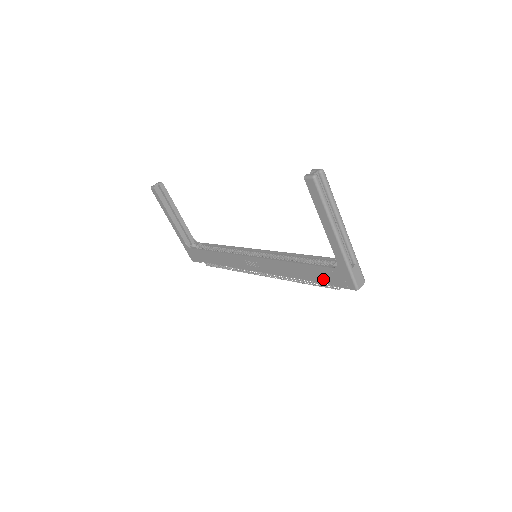
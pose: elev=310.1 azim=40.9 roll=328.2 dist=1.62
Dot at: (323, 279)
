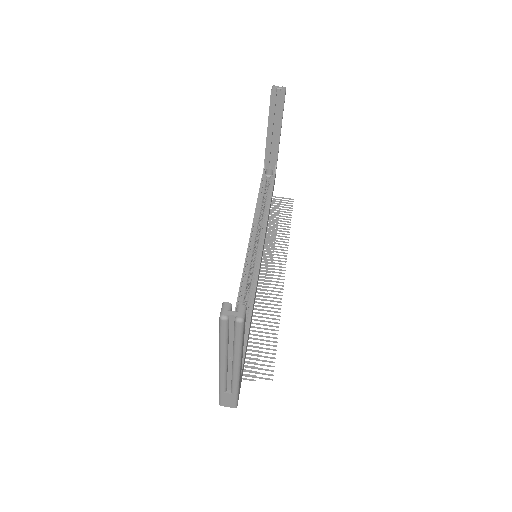
Dot at: occluded
